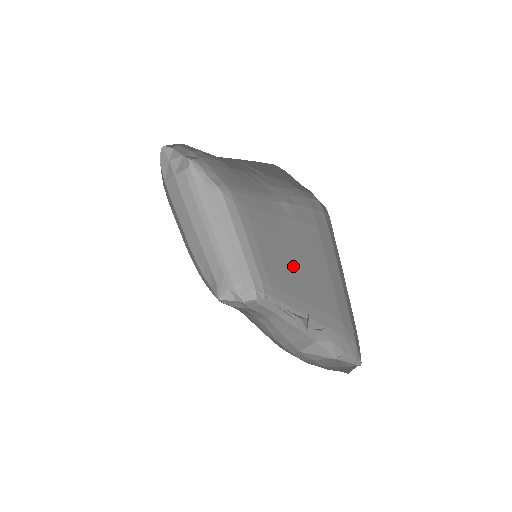
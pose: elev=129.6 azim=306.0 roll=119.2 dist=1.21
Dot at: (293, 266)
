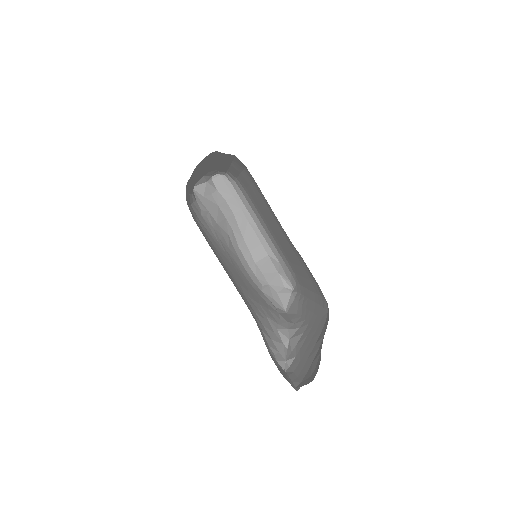
Dot at: (277, 234)
